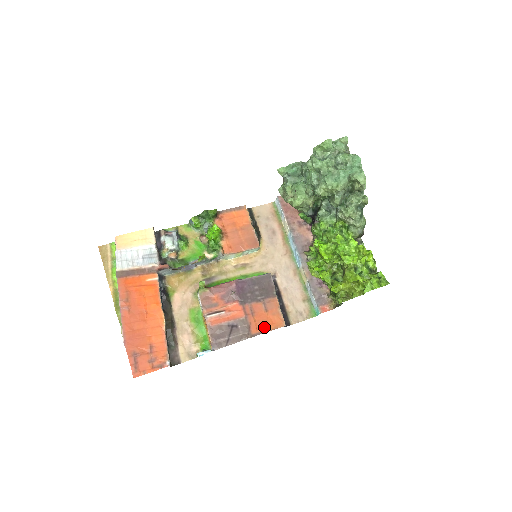
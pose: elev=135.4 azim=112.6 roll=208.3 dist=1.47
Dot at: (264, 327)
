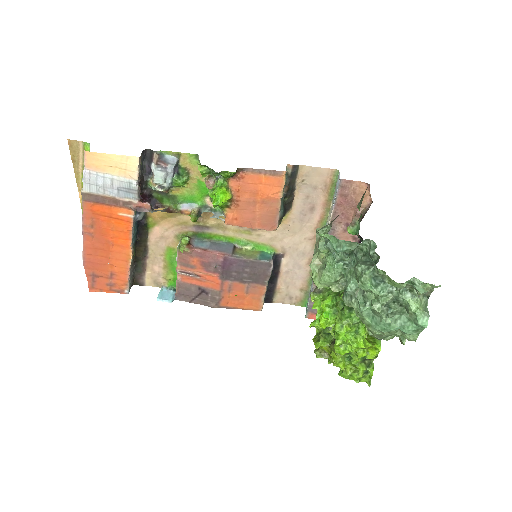
Dot at: (236, 305)
